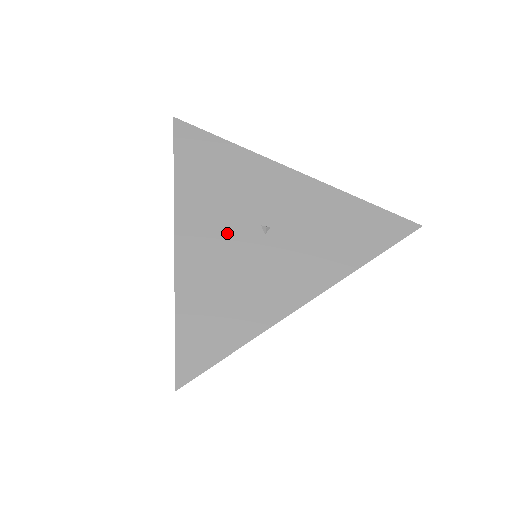
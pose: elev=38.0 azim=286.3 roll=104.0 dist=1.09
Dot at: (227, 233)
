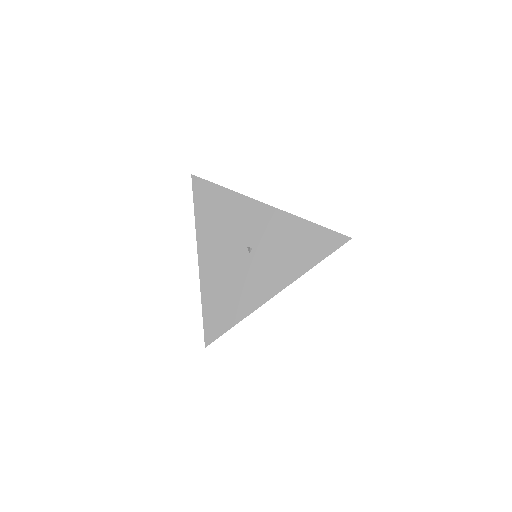
Dot at: (227, 254)
